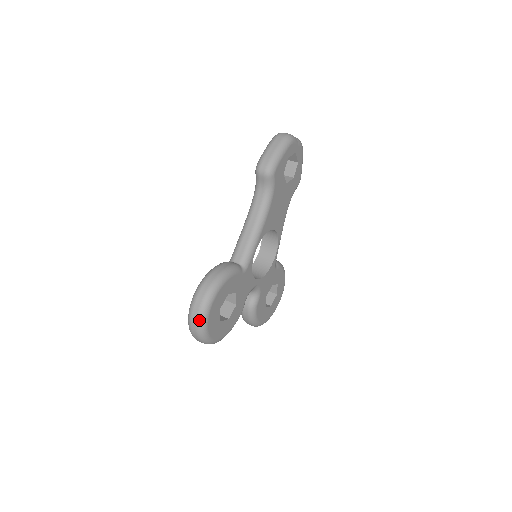
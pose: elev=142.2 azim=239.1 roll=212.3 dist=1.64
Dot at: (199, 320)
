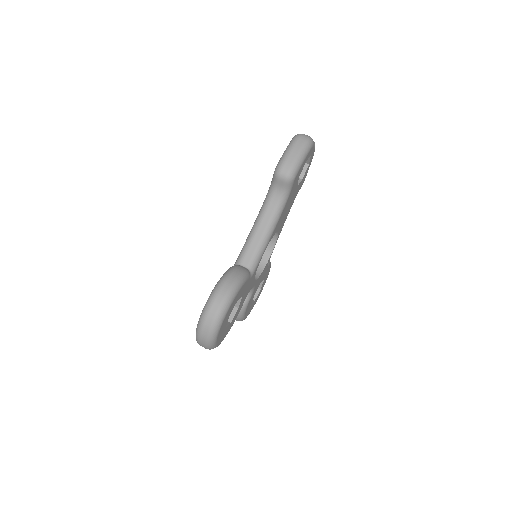
Dot at: (212, 330)
